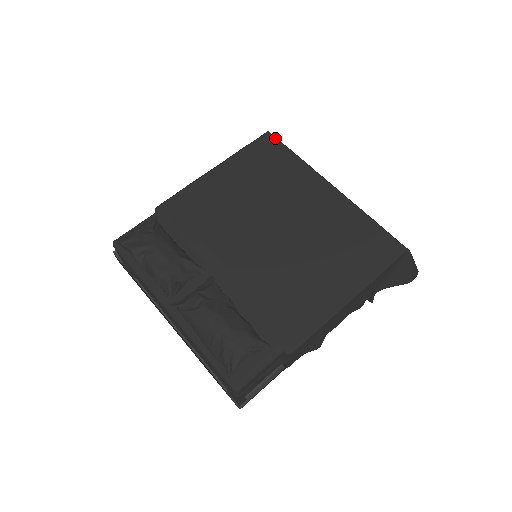
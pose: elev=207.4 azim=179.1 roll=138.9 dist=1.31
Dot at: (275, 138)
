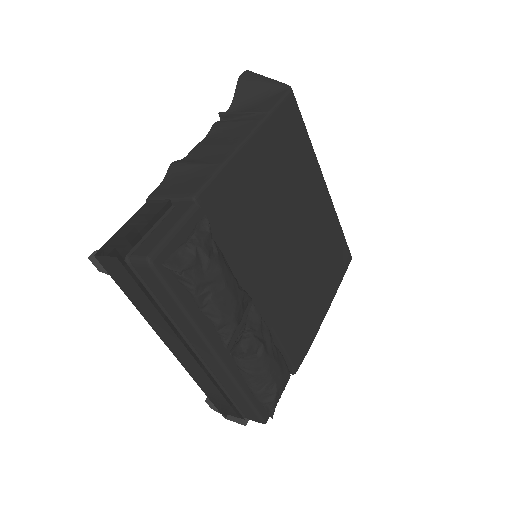
Dot at: occluded
